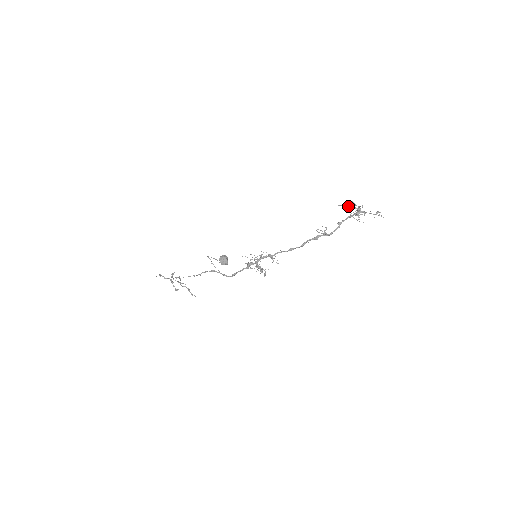
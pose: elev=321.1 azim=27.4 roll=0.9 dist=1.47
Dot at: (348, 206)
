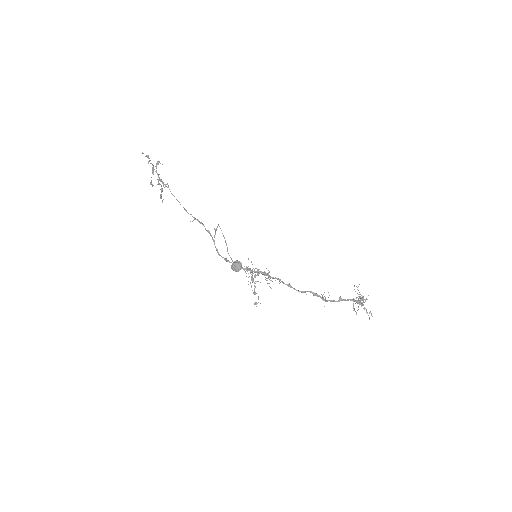
Dot at: (360, 297)
